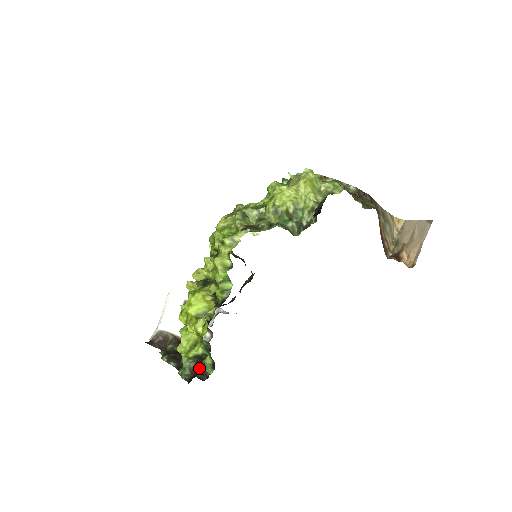
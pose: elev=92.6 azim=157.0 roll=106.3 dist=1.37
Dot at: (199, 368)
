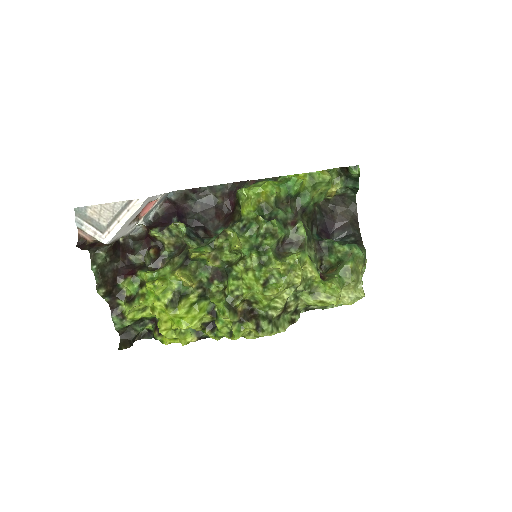
Dot at: (137, 332)
